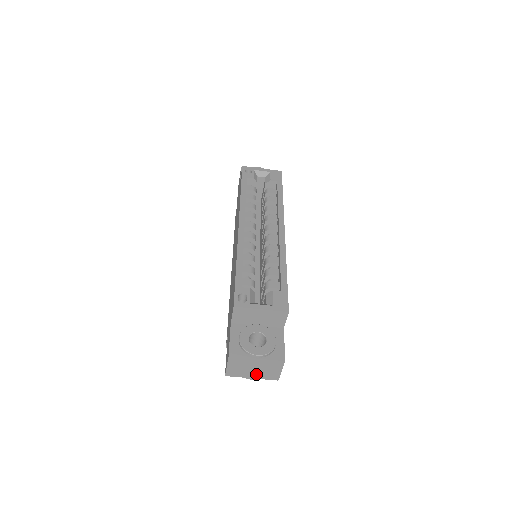
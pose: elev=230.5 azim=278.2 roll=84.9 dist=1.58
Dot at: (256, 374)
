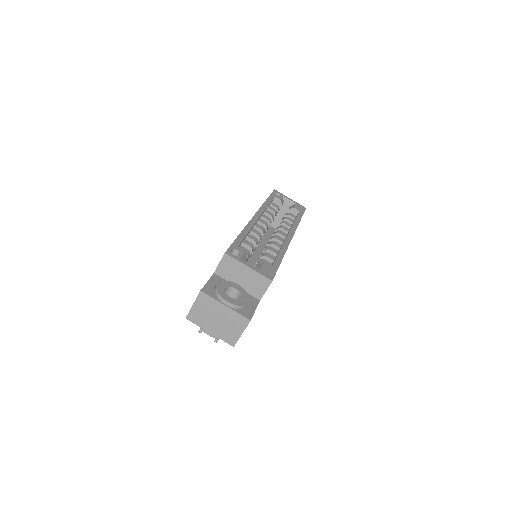
Dot at: (216, 328)
